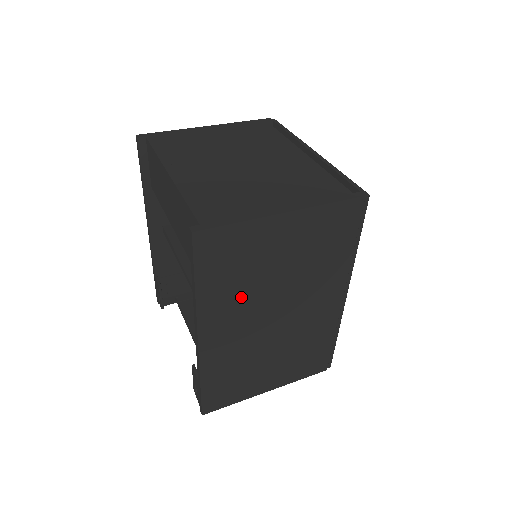
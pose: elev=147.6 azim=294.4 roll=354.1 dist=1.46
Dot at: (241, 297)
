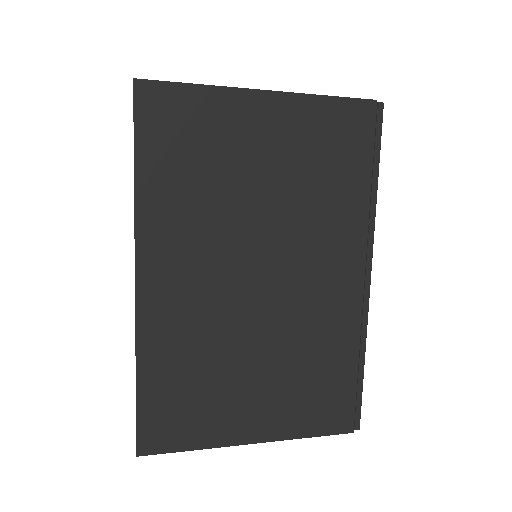
Dot at: (203, 218)
